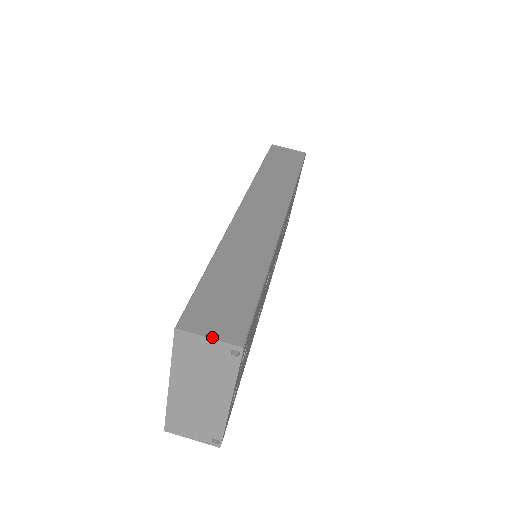
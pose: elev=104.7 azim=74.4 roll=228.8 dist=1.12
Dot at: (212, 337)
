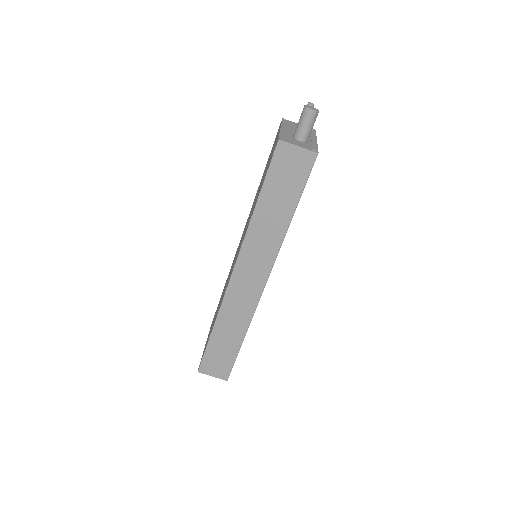
Dot at: (214, 376)
